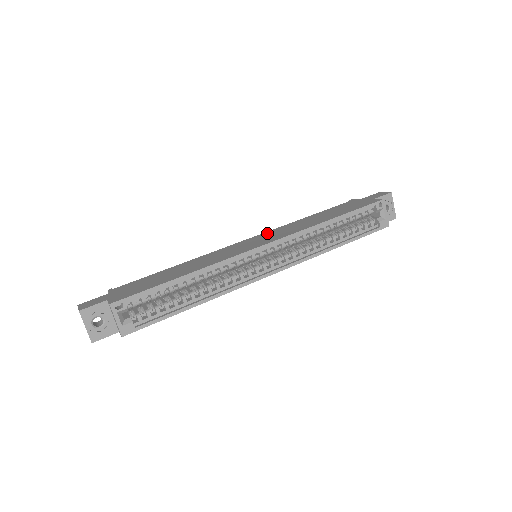
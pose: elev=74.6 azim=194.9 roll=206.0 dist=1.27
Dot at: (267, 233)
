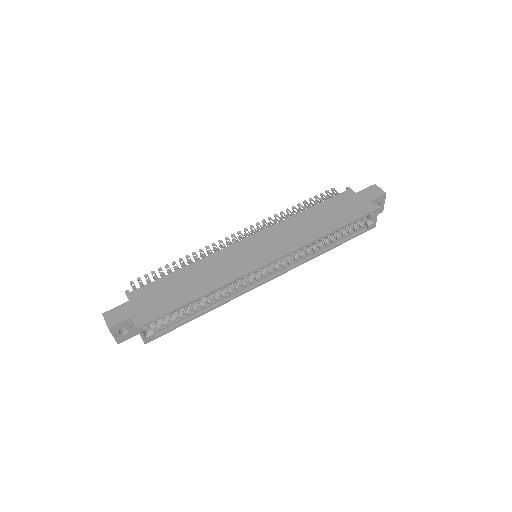
Dot at: (268, 233)
